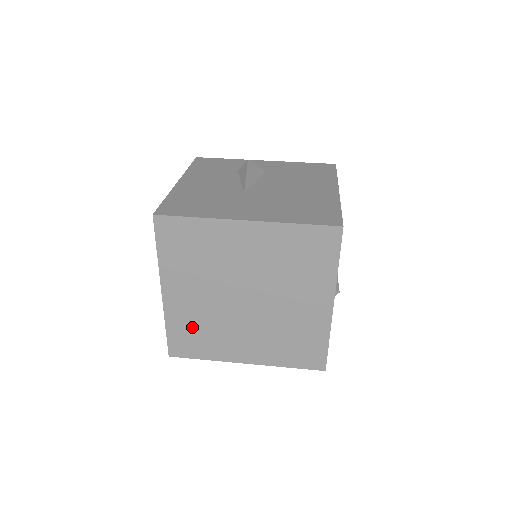
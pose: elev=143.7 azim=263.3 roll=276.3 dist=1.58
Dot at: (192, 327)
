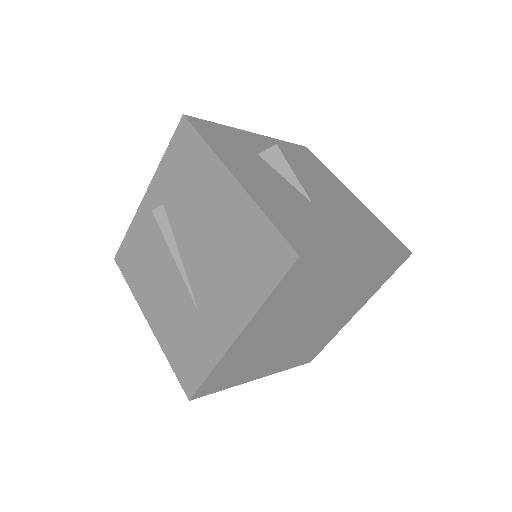
Dot at: (239, 363)
